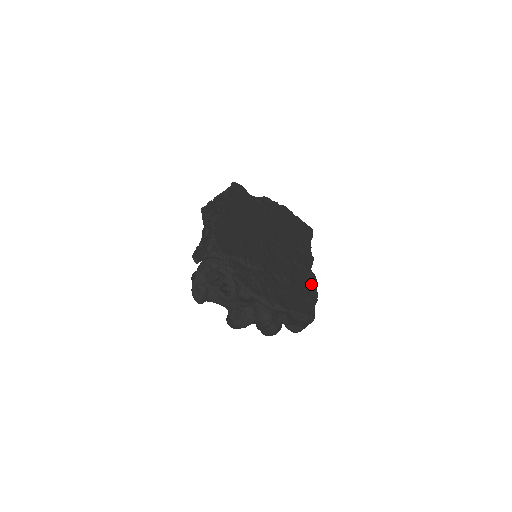
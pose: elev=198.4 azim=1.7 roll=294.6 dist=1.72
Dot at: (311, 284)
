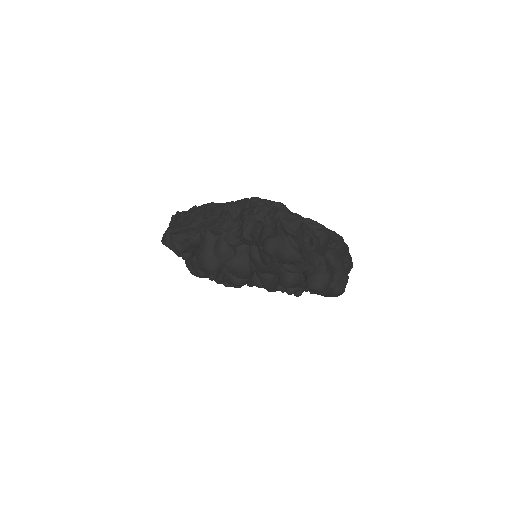
Dot at: occluded
